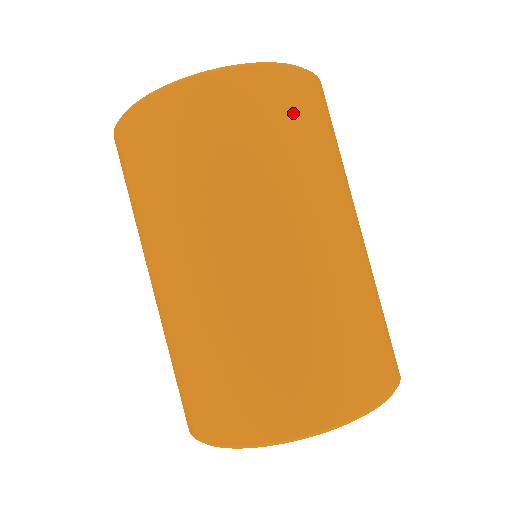
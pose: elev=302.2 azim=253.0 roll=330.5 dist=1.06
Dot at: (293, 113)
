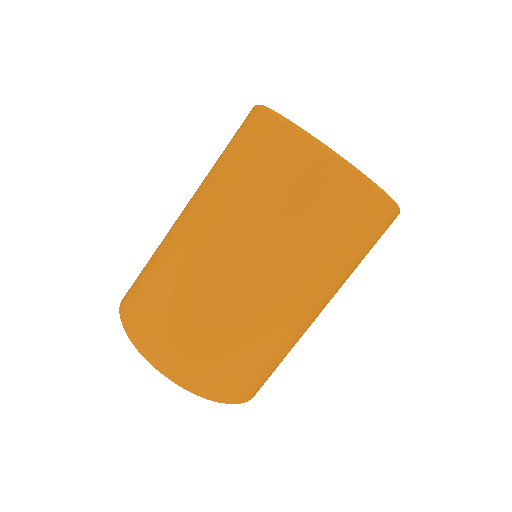
Dot at: (348, 221)
